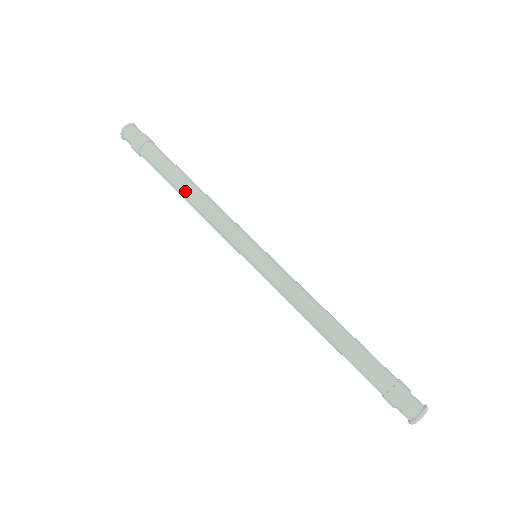
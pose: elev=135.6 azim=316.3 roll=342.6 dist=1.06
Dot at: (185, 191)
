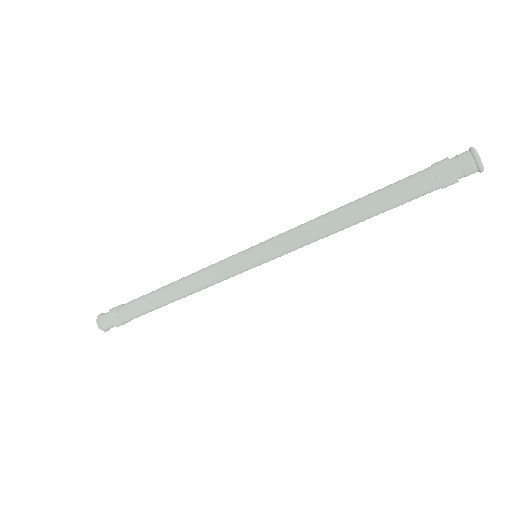
Dot at: (169, 285)
